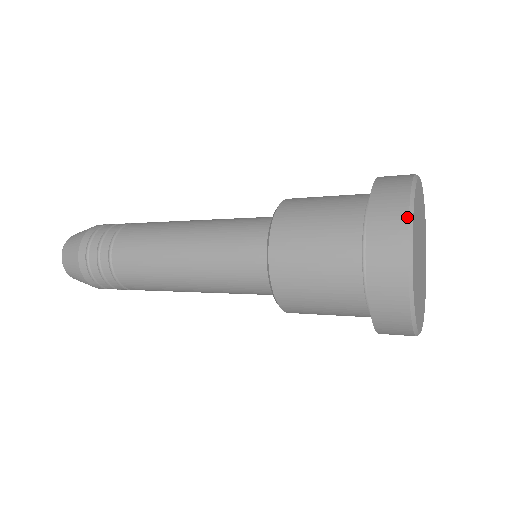
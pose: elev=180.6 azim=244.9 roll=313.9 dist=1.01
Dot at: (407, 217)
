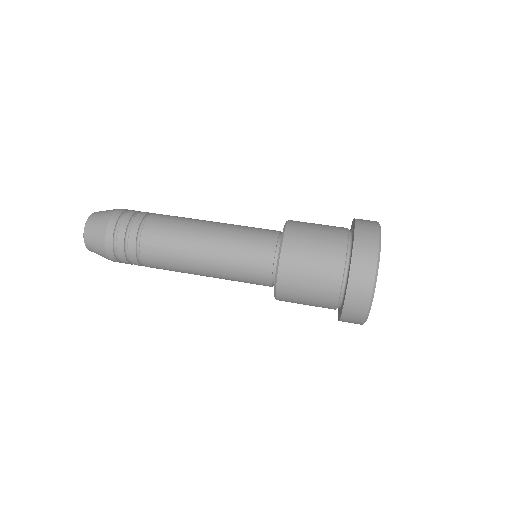
Dot at: (372, 288)
